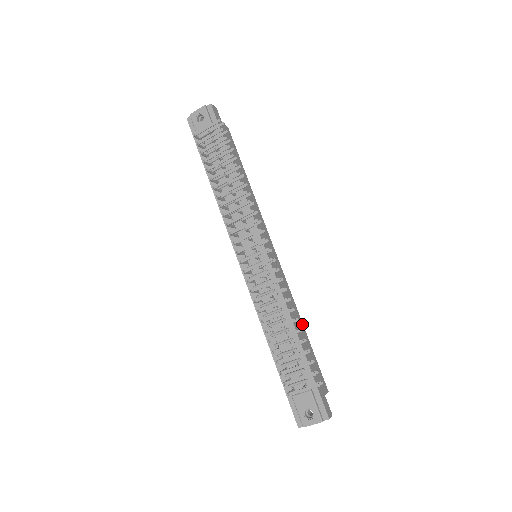
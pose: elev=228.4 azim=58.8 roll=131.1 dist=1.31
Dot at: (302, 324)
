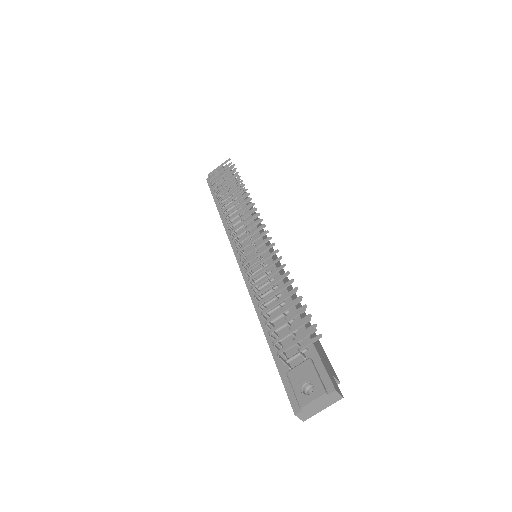
Dot at: (305, 314)
